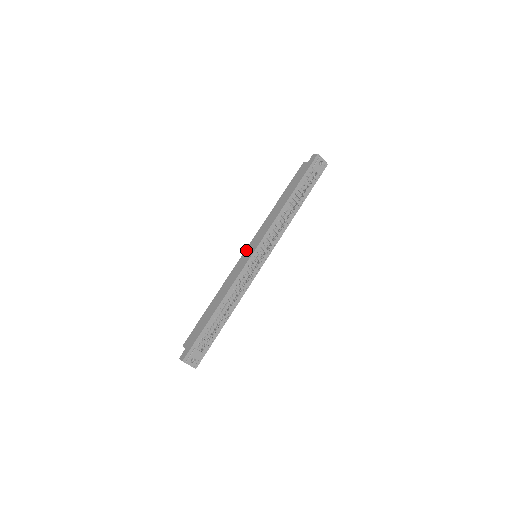
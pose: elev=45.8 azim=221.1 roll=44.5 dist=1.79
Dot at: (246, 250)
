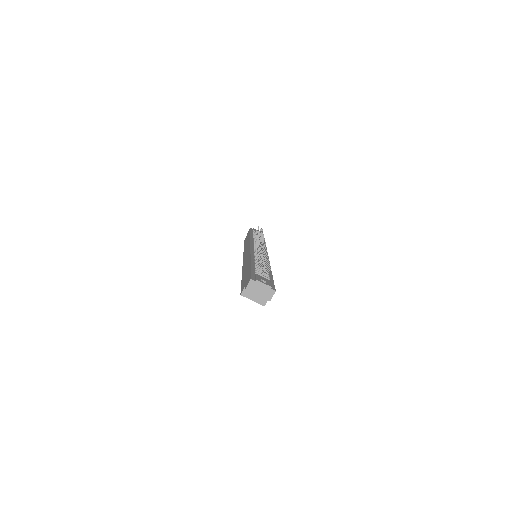
Dot at: (243, 258)
